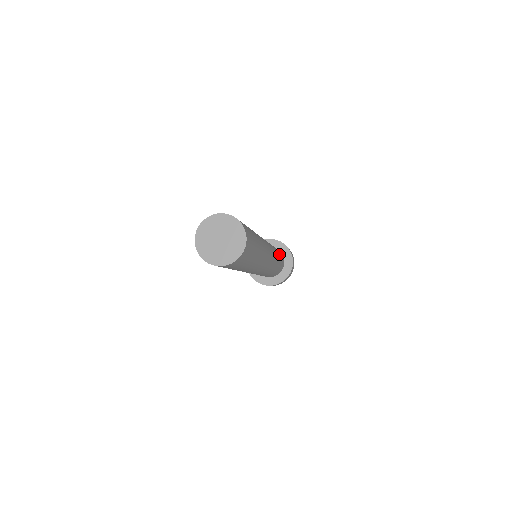
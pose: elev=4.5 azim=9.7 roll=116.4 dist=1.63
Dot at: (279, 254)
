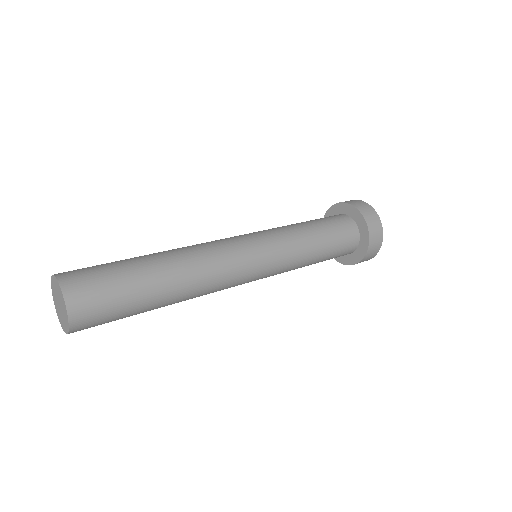
Dot at: (322, 257)
